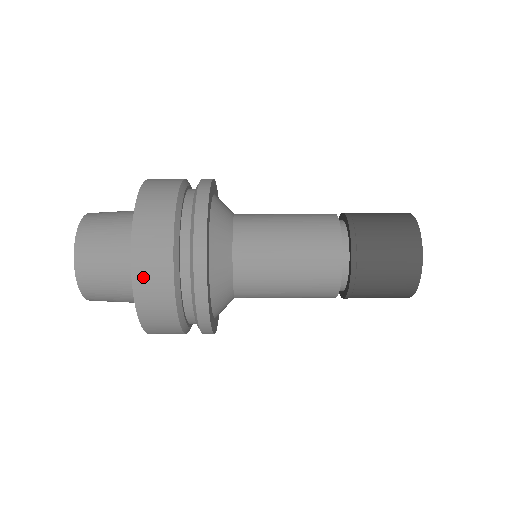
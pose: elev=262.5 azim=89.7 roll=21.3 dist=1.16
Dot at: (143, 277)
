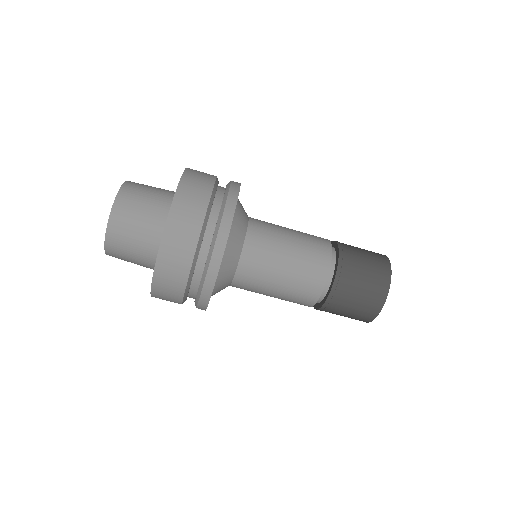
Dot at: (165, 263)
